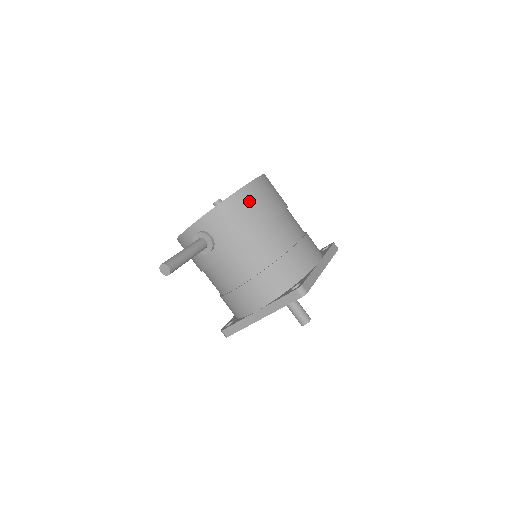
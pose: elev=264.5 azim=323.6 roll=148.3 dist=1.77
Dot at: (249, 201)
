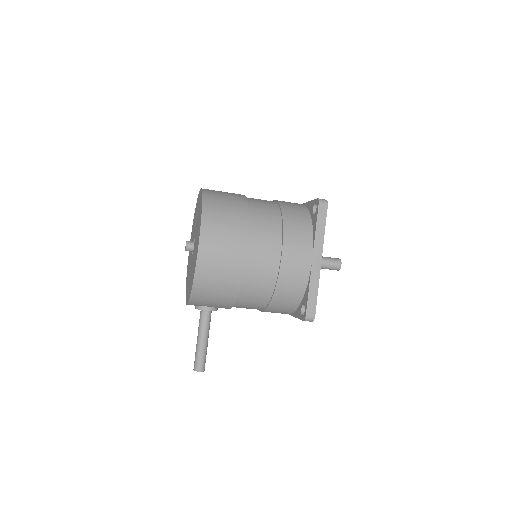
Dot at: (210, 279)
